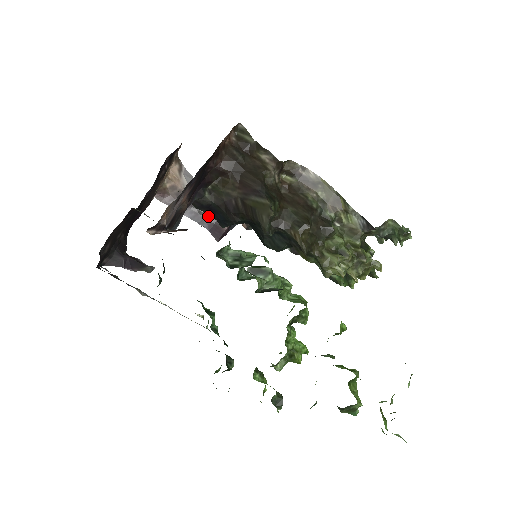
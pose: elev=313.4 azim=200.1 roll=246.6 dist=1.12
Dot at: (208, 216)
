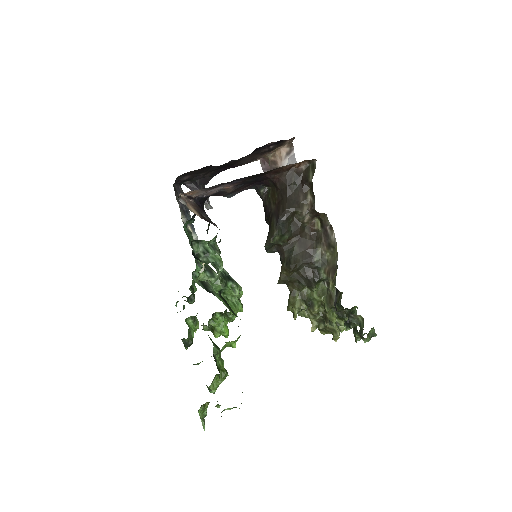
Dot at: occluded
